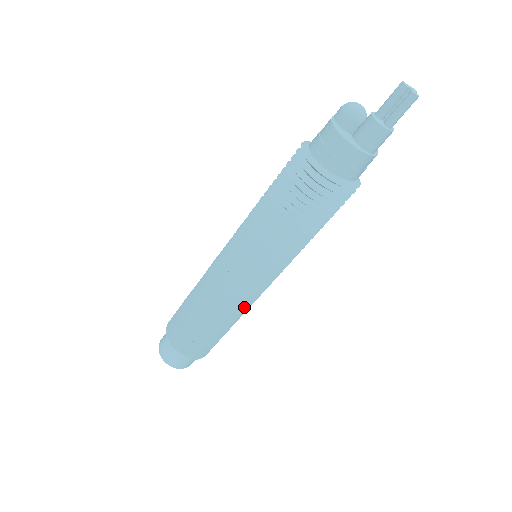
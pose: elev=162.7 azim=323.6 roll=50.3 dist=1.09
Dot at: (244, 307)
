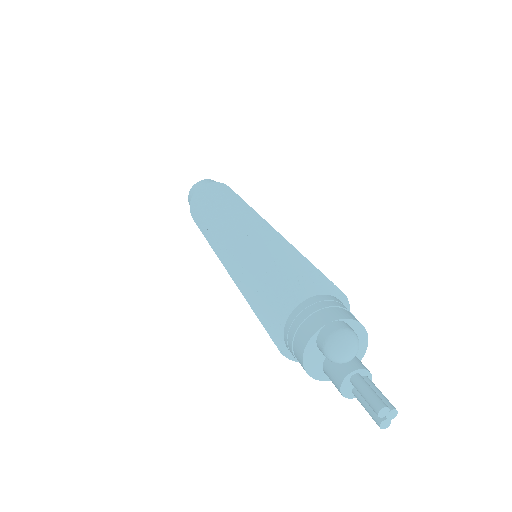
Dot at: occluded
